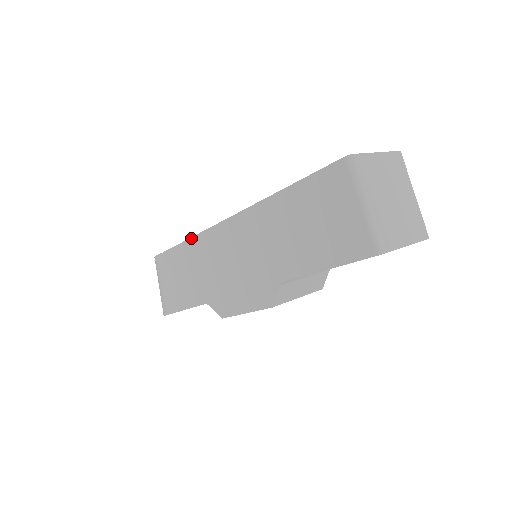
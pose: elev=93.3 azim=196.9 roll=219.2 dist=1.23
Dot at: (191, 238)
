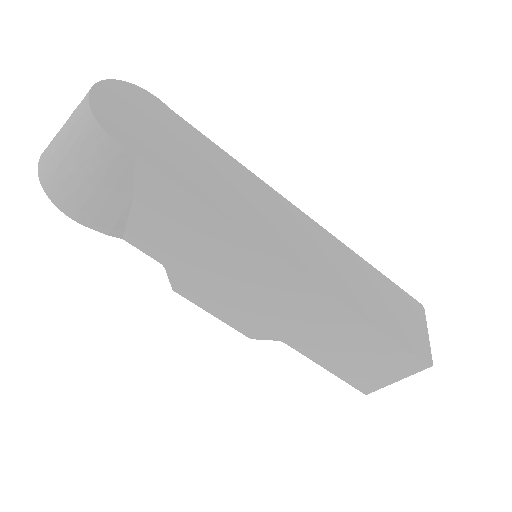
Dot at: (223, 218)
